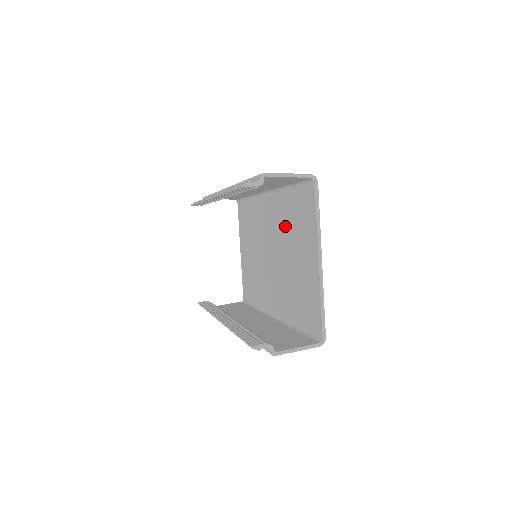
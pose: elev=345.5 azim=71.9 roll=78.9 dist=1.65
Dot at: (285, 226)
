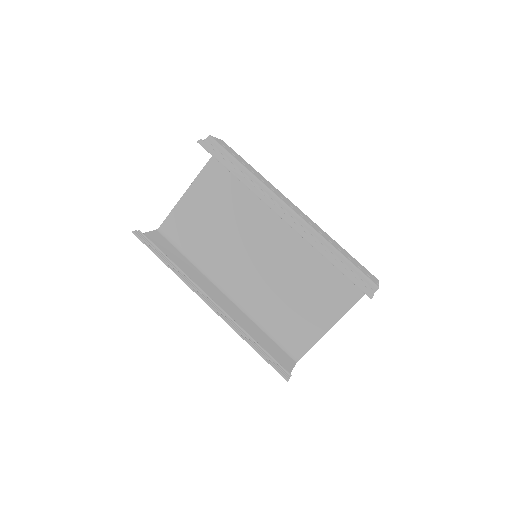
Dot at: (308, 264)
